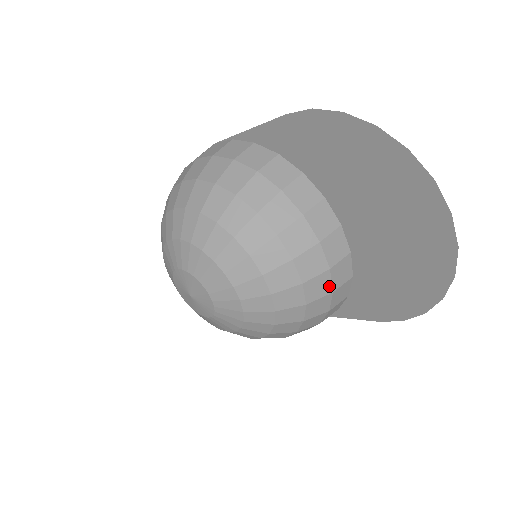
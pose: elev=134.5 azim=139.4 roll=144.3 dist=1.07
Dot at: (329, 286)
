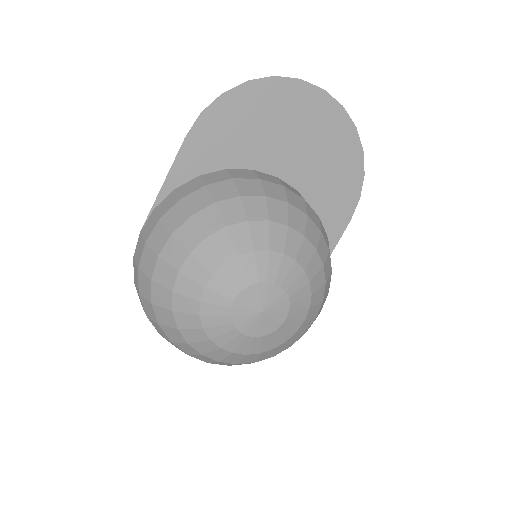
Dot at: (315, 213)
